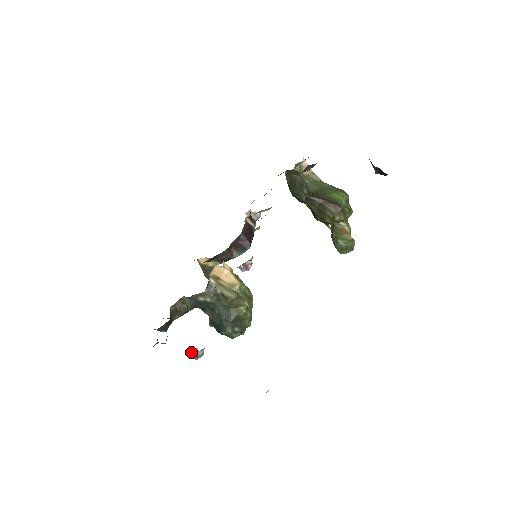
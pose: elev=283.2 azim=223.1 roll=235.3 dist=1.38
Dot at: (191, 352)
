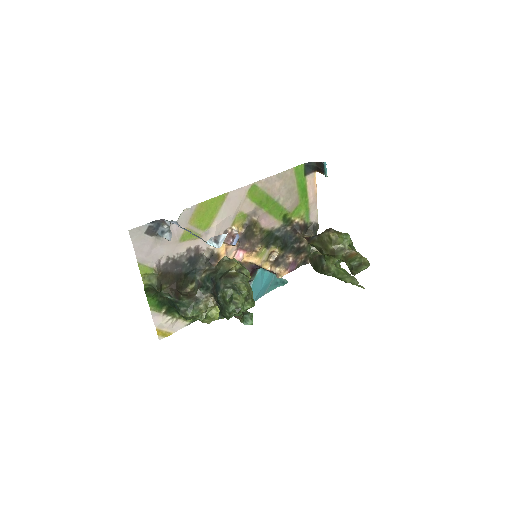
Dot at: (160, 230)
